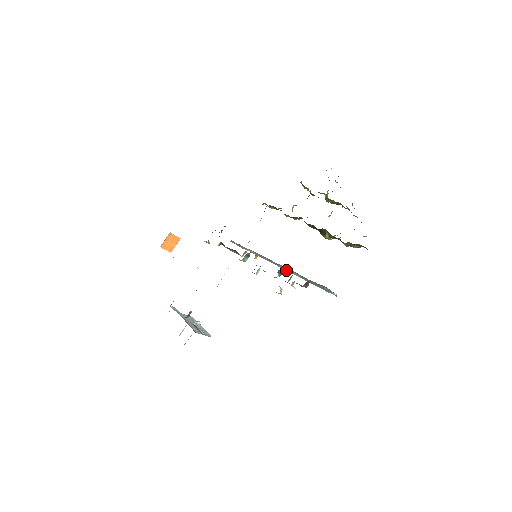
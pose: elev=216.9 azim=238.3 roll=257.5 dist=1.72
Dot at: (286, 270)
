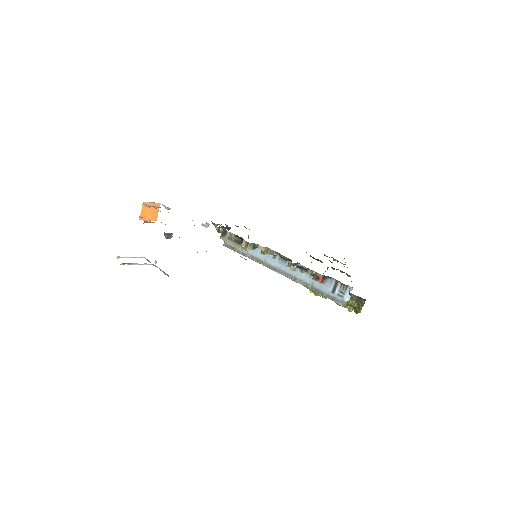
Dot at: (287, 276)
